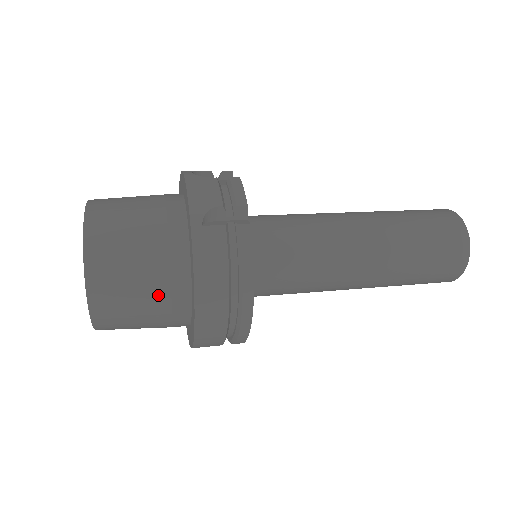
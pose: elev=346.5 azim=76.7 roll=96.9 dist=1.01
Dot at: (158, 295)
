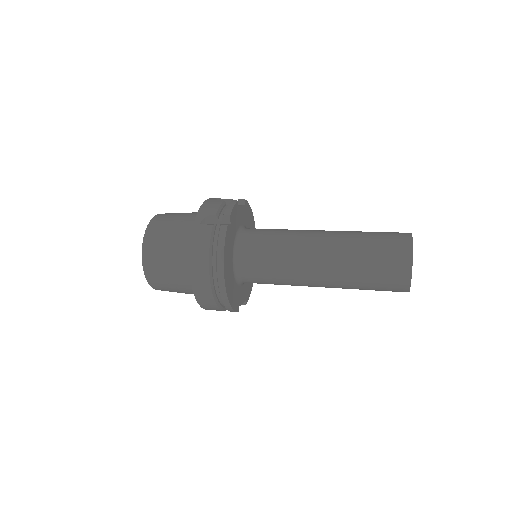
Dot at: (177, 265)
